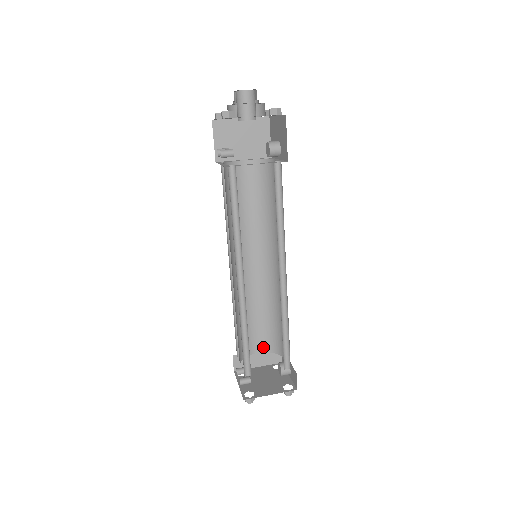
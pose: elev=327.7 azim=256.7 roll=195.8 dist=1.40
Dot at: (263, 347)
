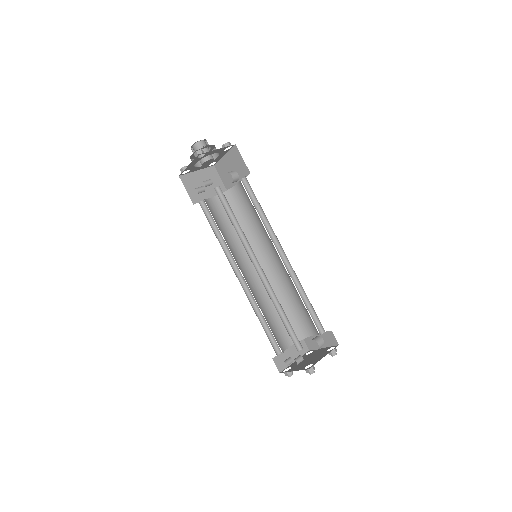
Dot at: (291, 340)
